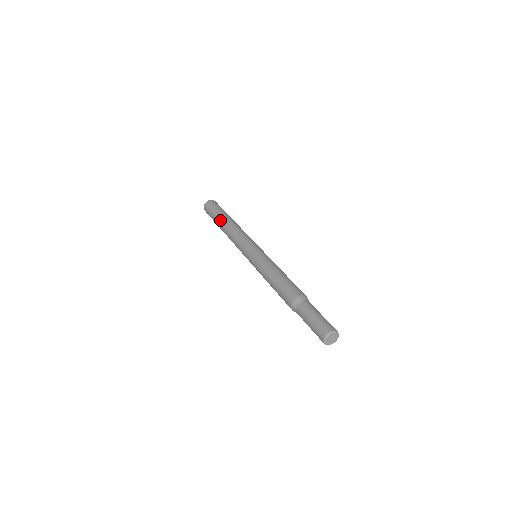
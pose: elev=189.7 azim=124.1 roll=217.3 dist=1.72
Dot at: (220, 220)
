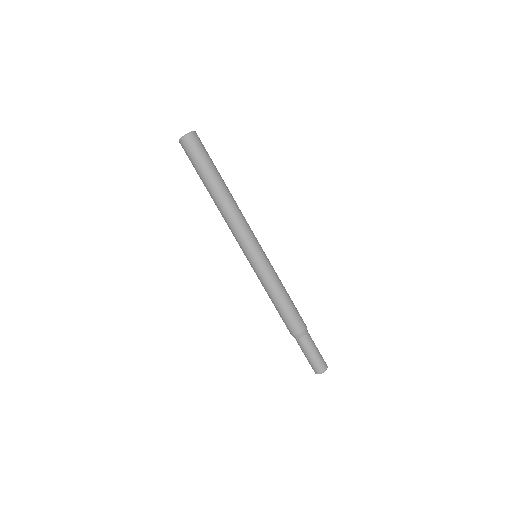
Dot at: (209, 187)
